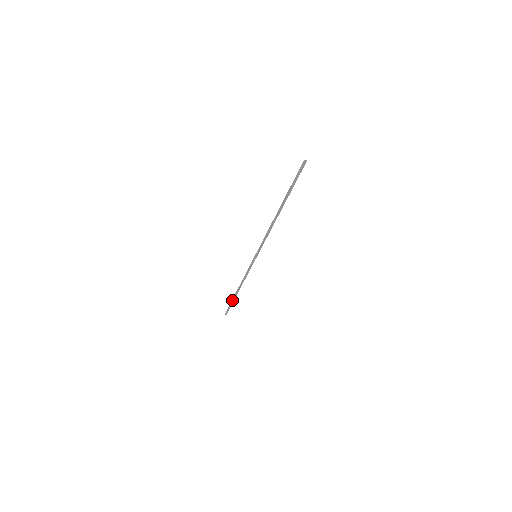
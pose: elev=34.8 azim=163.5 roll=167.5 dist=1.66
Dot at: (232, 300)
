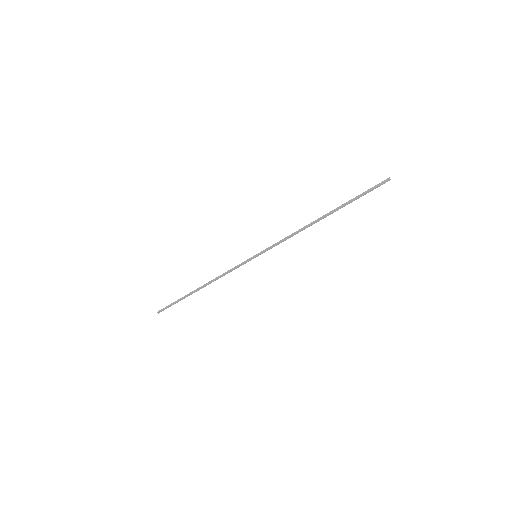
Dot at: (183, 297)
